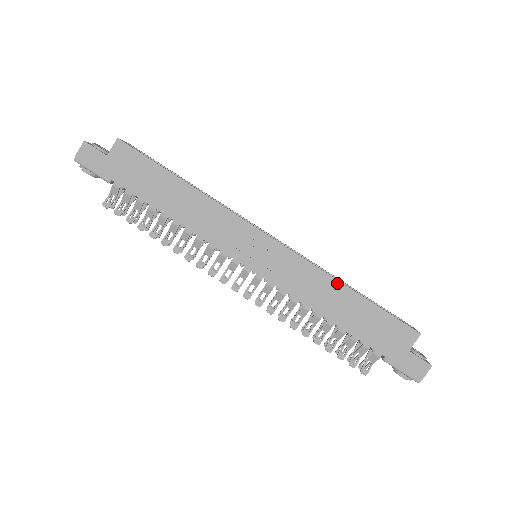
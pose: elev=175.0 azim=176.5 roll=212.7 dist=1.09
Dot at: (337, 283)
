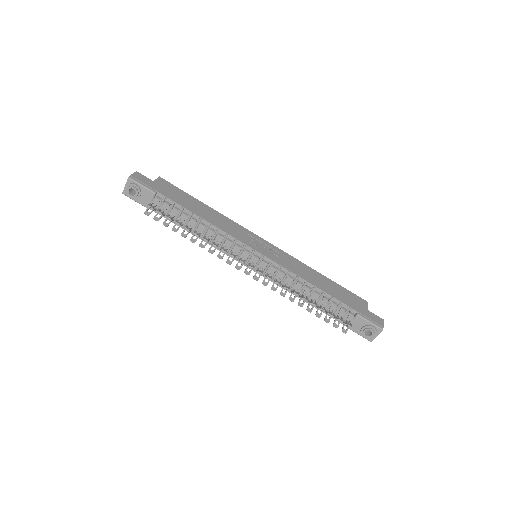
Dot at: (312, 270)
